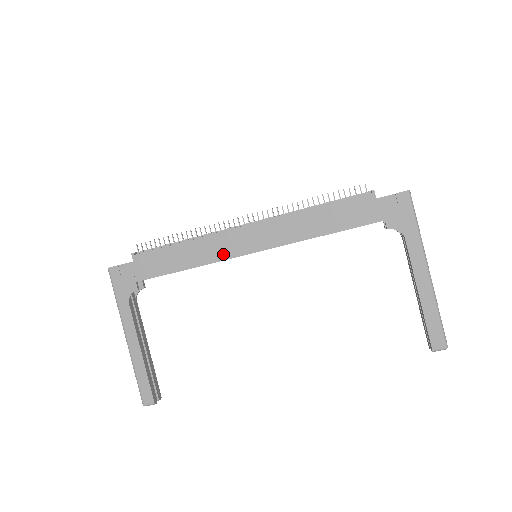
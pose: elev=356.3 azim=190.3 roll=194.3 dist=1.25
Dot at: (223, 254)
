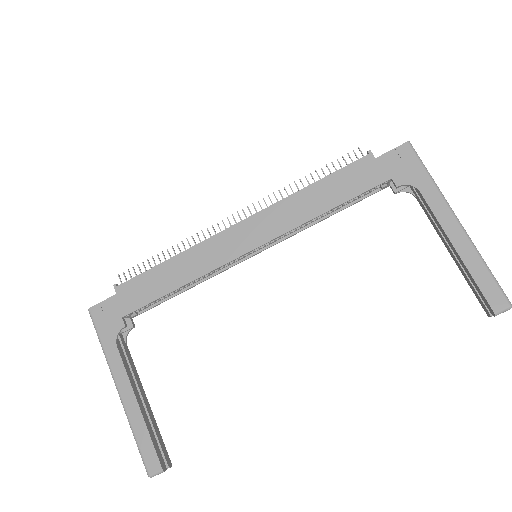
Dot at: (218, 260)
